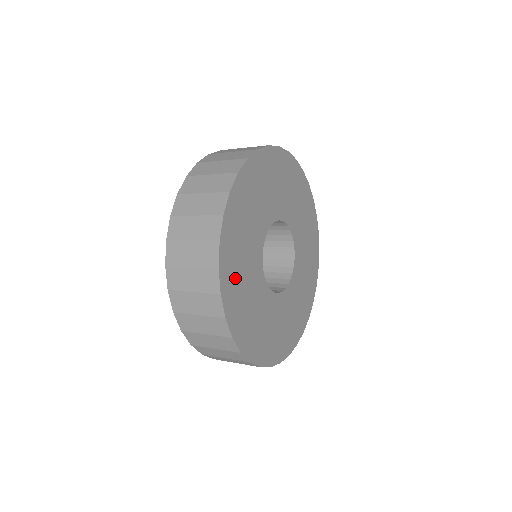
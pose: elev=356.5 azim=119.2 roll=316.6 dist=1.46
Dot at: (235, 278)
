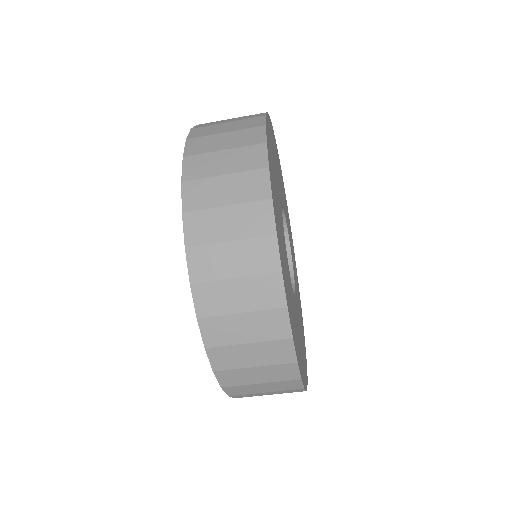
Dot at: (286, 283)
